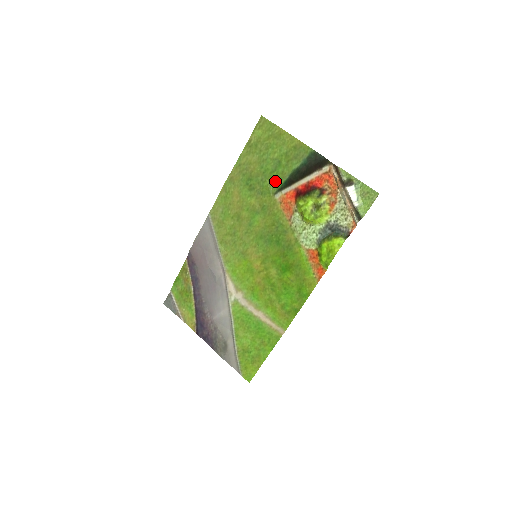
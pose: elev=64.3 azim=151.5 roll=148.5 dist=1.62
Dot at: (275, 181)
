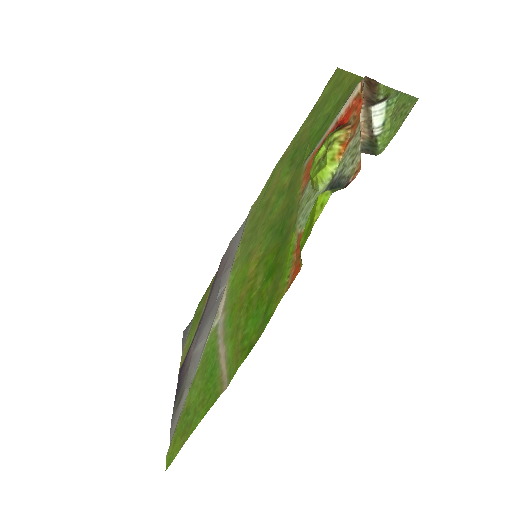
Dot at: (314, 143)
